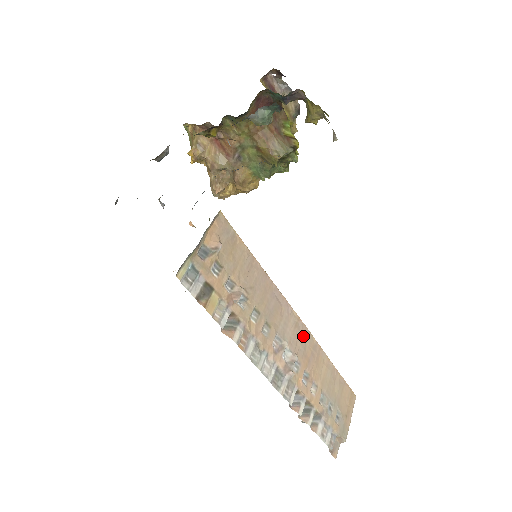
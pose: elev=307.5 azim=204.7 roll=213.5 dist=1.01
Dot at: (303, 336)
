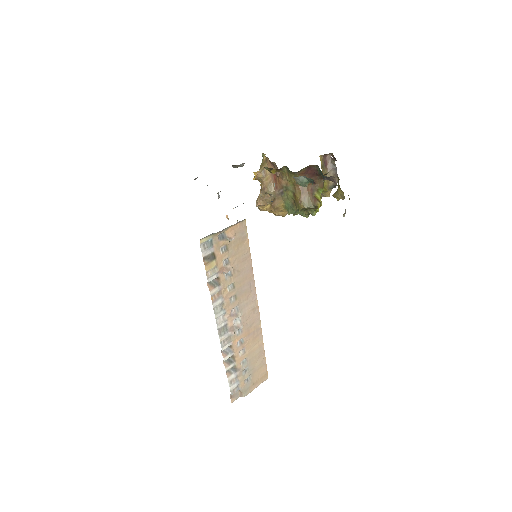
Dot at: (254, 318)
